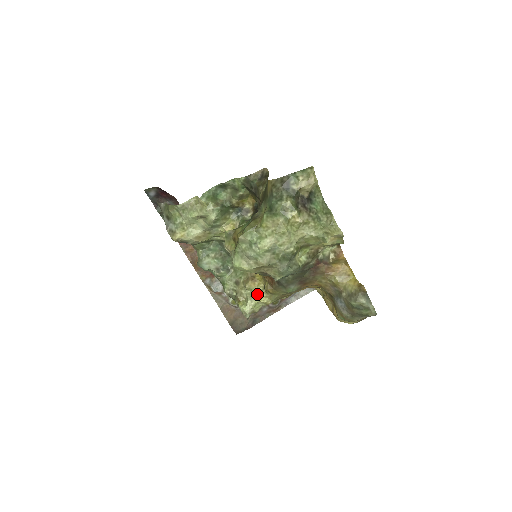
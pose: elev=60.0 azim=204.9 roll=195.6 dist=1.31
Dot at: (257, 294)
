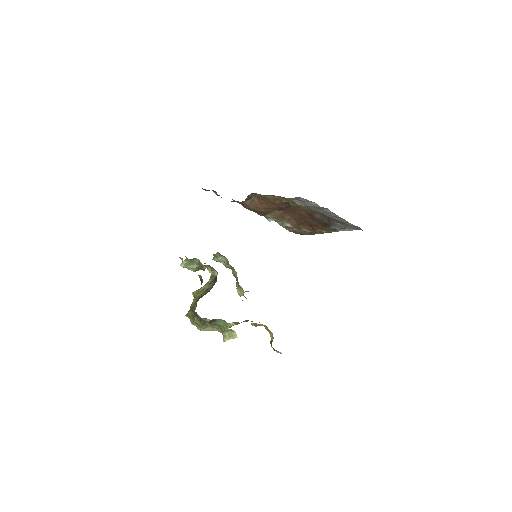
Dot at: (243, 293)
